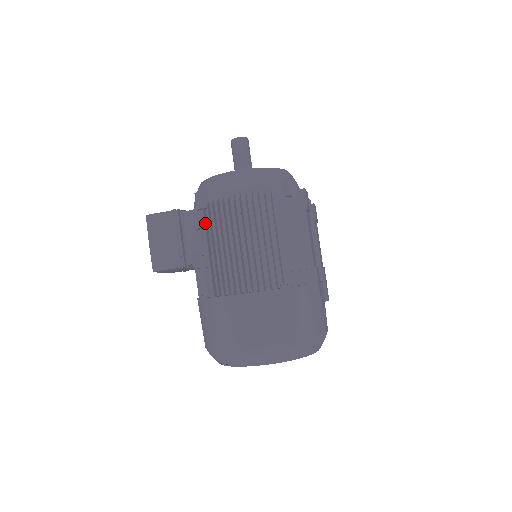
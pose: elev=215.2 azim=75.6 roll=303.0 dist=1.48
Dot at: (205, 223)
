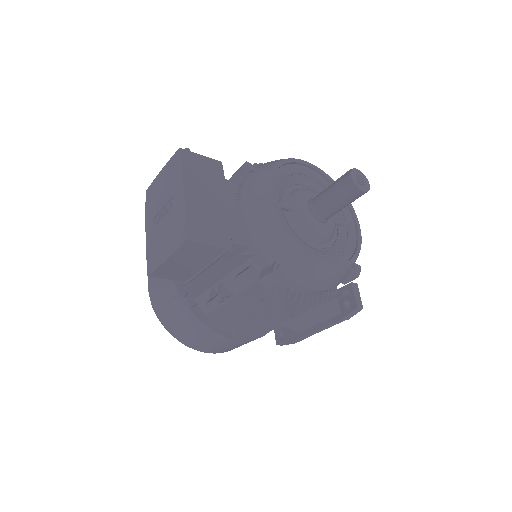
Dot at: (256, 293)
